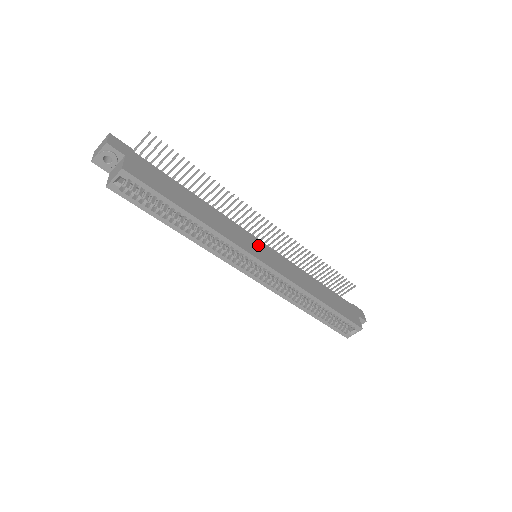
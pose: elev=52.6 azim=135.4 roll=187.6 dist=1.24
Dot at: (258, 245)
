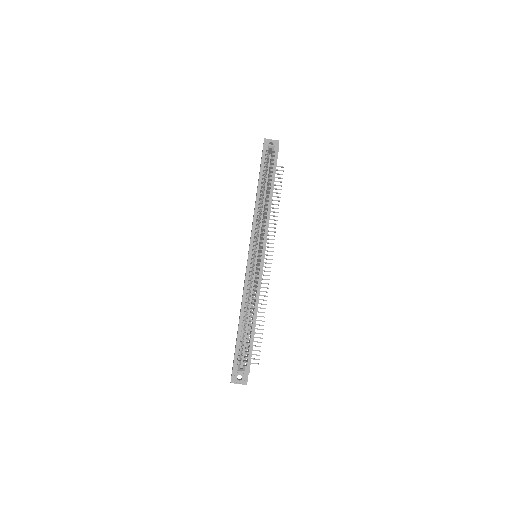
Dot at: occluded
